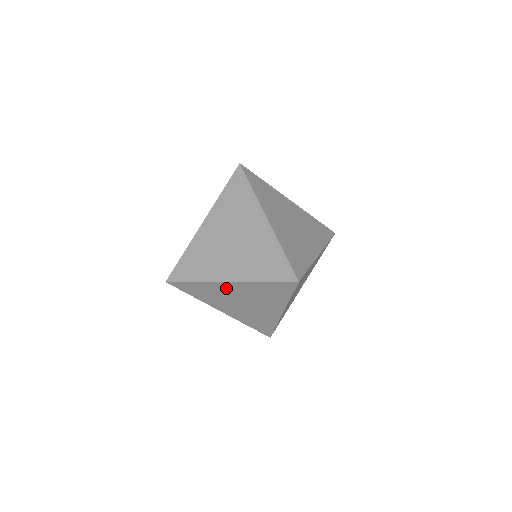
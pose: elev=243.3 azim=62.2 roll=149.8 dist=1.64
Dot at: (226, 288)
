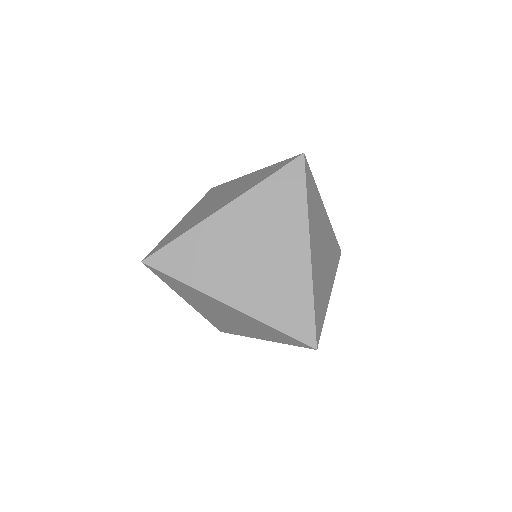
Dot at: (219, 304)
